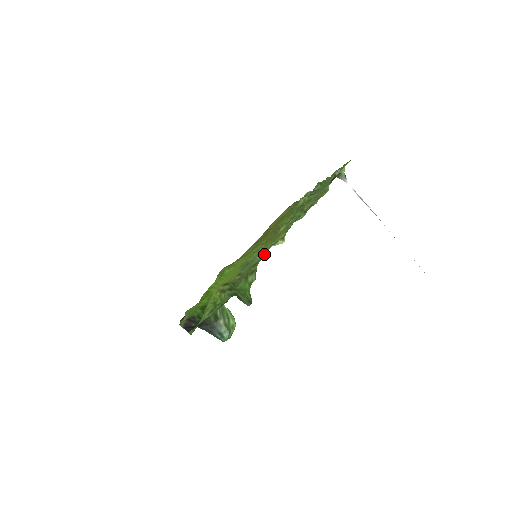
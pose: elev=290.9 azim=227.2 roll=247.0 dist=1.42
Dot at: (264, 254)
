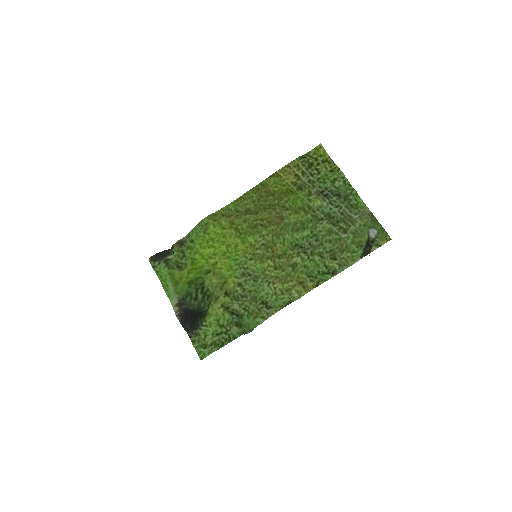
Dot at: (275, 295)
